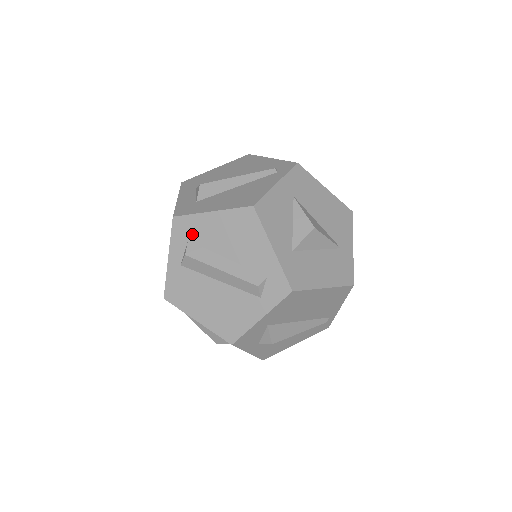
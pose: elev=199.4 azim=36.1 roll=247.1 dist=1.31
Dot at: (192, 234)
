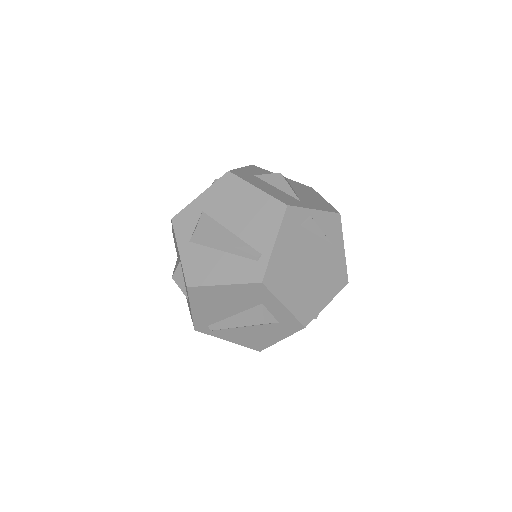
Dot at: occluded
